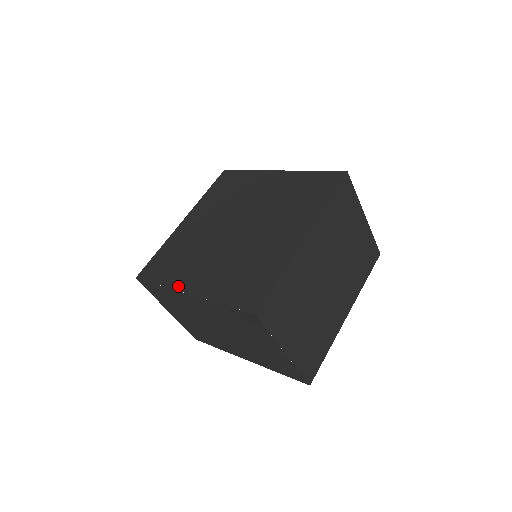
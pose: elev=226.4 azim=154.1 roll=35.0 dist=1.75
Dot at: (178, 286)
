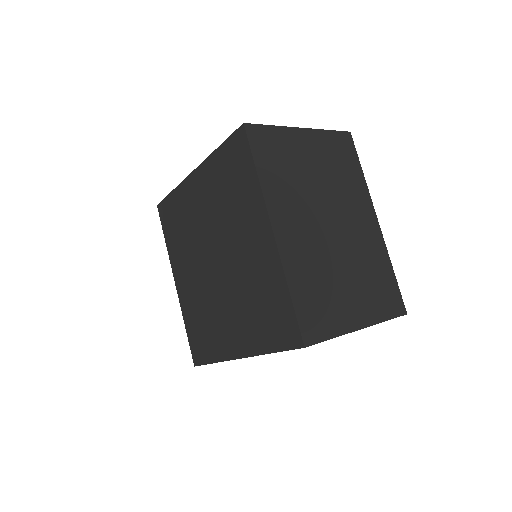
Dot at: (173, 266)
